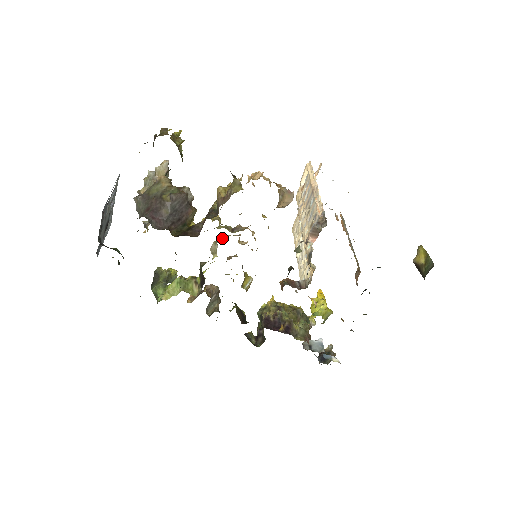
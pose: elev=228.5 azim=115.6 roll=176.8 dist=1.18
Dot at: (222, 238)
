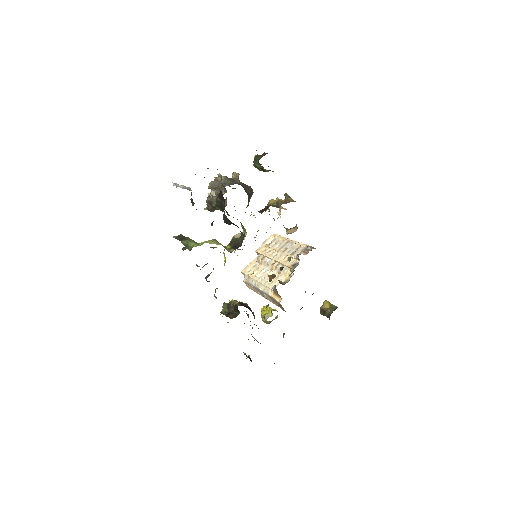
Dot at: occluded
